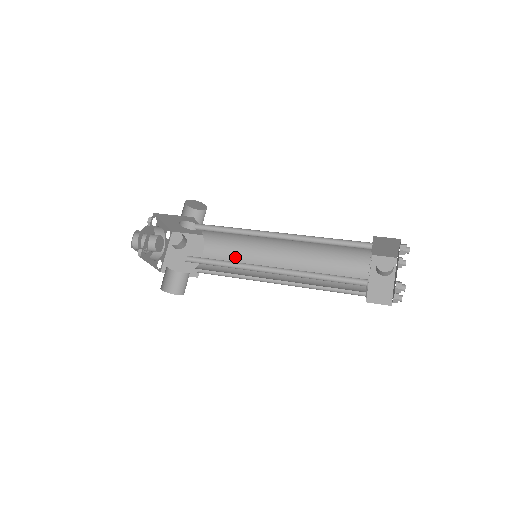
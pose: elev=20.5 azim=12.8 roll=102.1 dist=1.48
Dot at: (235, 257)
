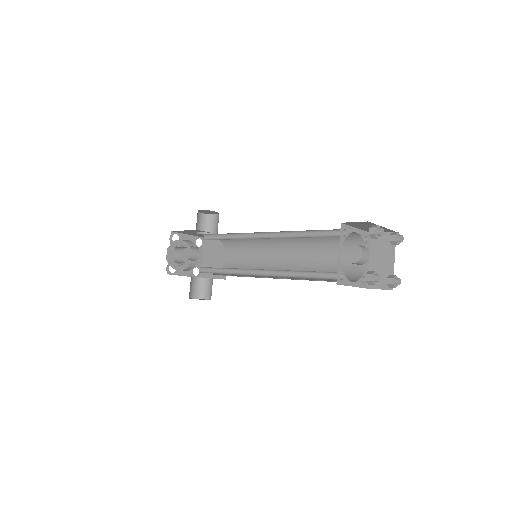
Dot at: (249, 256)
